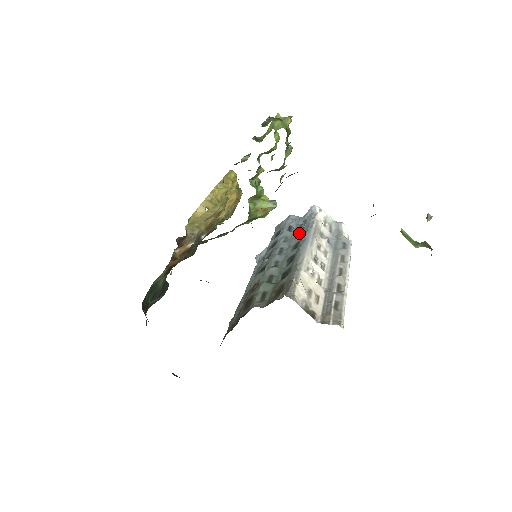
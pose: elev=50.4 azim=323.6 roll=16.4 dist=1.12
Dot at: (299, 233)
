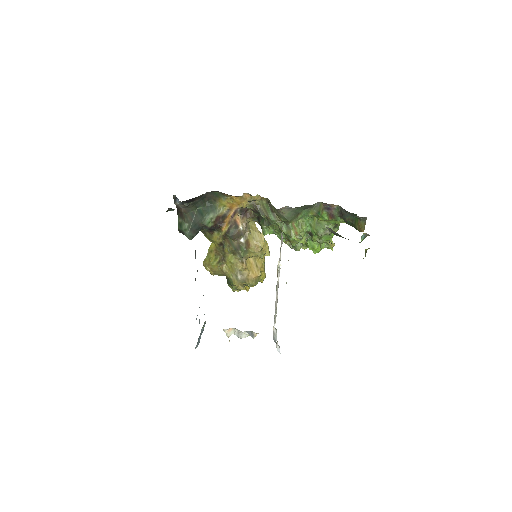
Dot at: occluded
